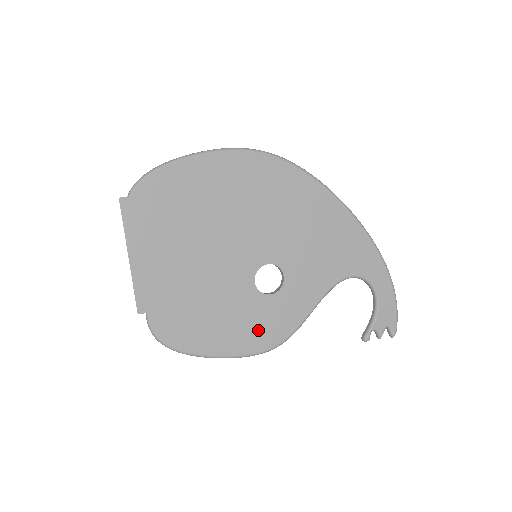
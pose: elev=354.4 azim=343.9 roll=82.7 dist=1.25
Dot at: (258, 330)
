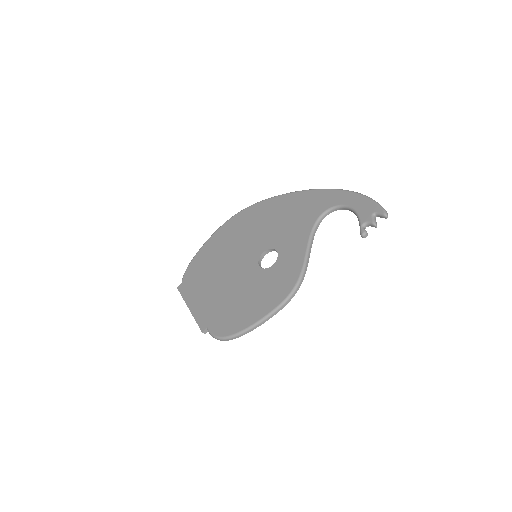
Dot at: (276, 288)
